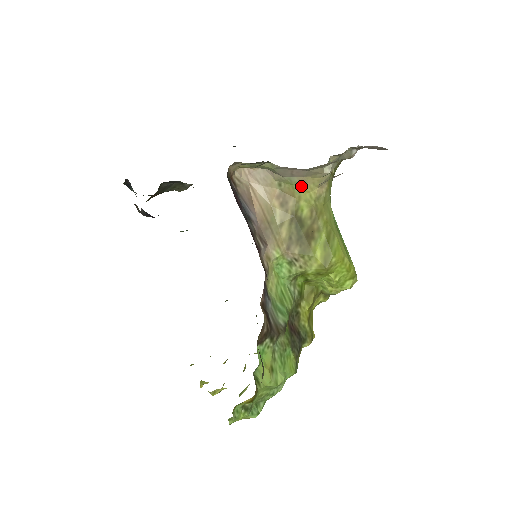
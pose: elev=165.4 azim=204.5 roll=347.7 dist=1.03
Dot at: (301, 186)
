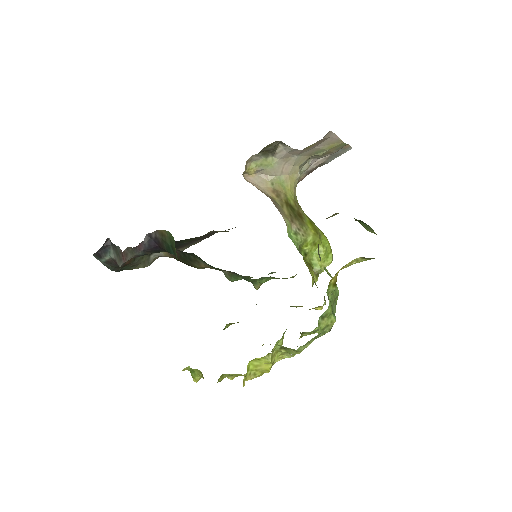
Dot at: (286, 184)
